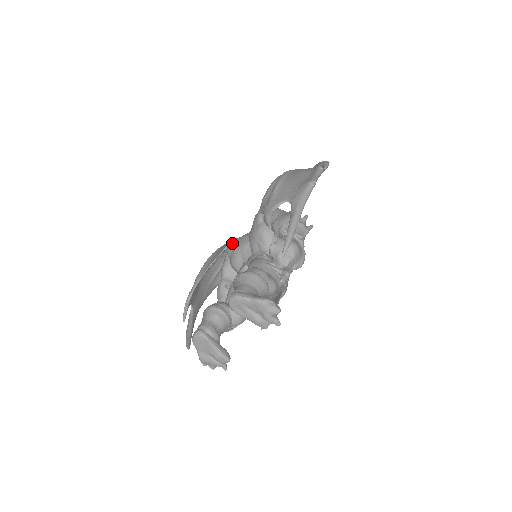
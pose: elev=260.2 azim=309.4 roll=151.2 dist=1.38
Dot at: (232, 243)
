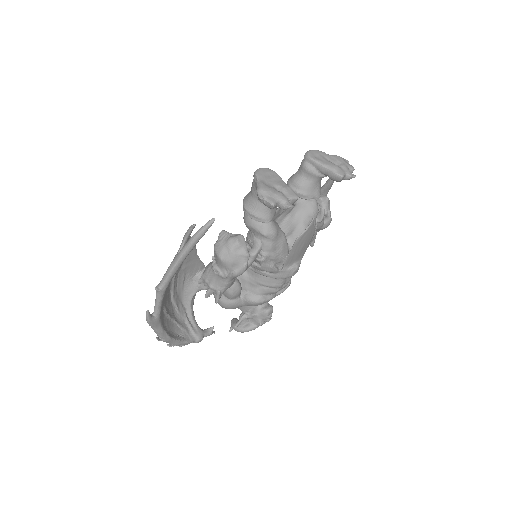
Dot at: occluded
